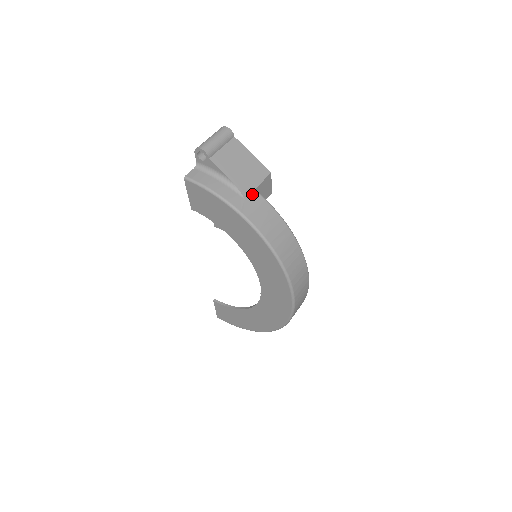
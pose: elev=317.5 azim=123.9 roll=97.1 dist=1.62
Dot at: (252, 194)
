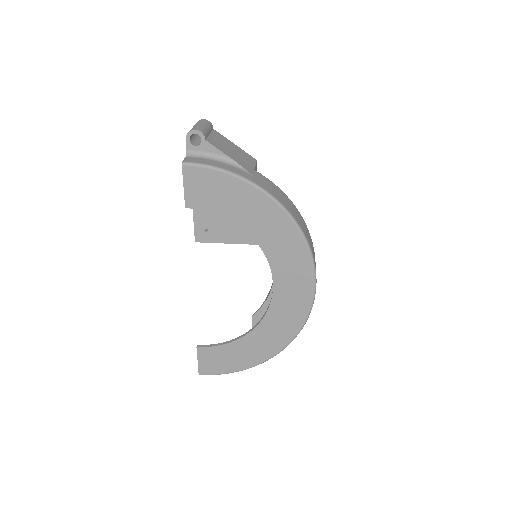
Dot at: (255, 172)
